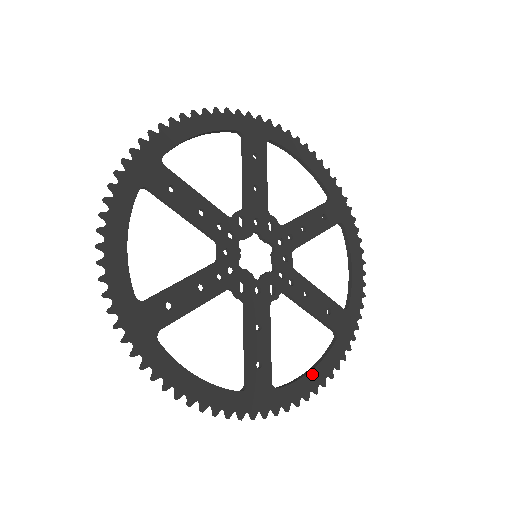
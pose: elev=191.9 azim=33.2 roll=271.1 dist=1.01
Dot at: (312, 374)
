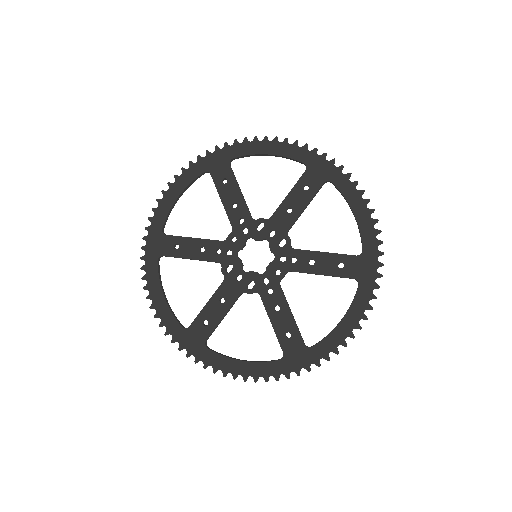
Dot at: (239, 363)
